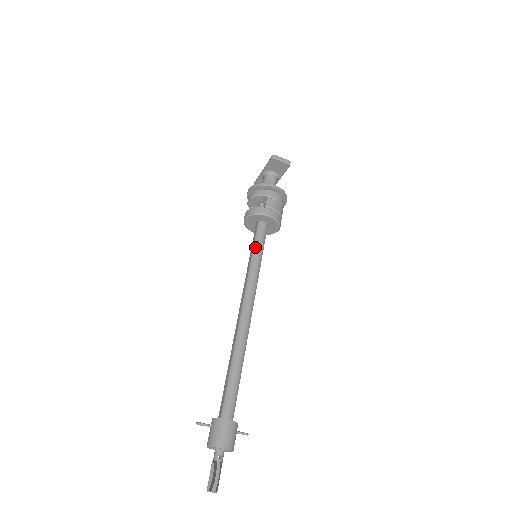
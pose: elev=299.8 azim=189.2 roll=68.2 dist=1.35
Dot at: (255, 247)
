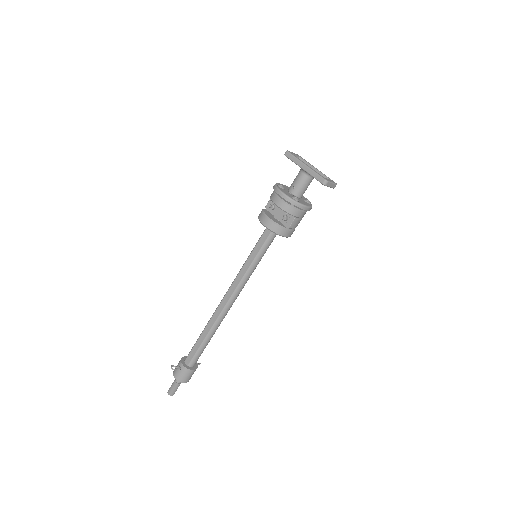
Dot at: (260, 254)
